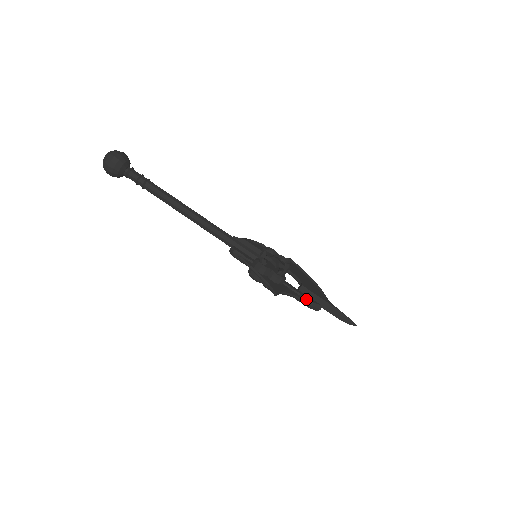
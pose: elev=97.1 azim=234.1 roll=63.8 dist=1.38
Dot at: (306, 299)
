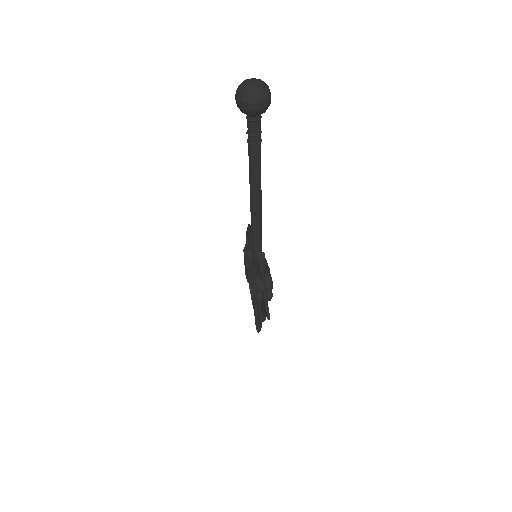
Dot at: (265, 316)
